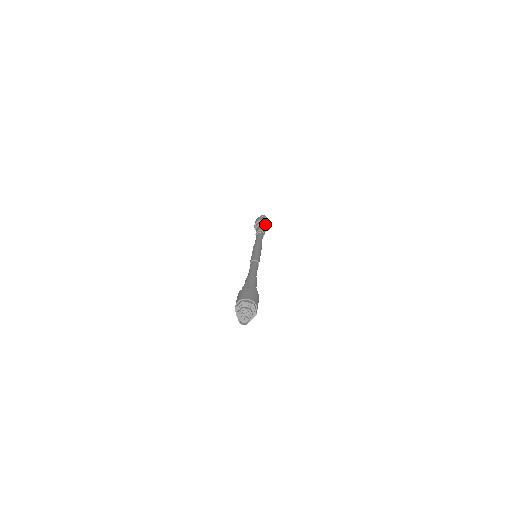
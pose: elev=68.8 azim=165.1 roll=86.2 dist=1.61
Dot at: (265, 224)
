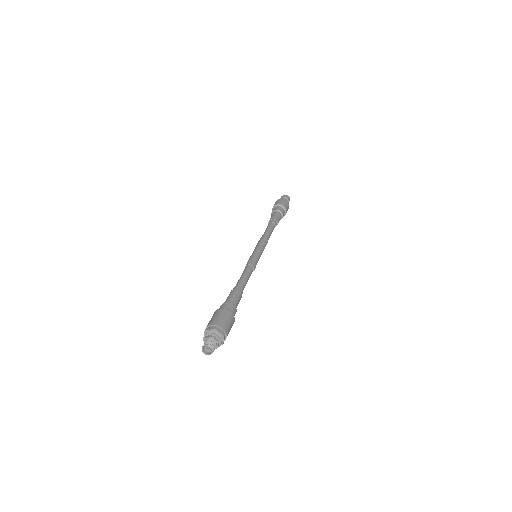
Dot at: (279, 208)
